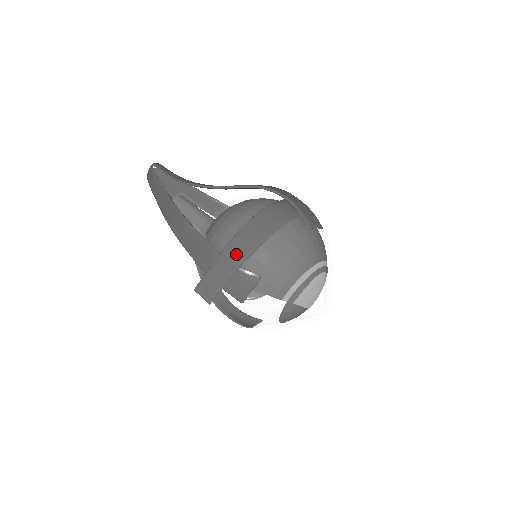
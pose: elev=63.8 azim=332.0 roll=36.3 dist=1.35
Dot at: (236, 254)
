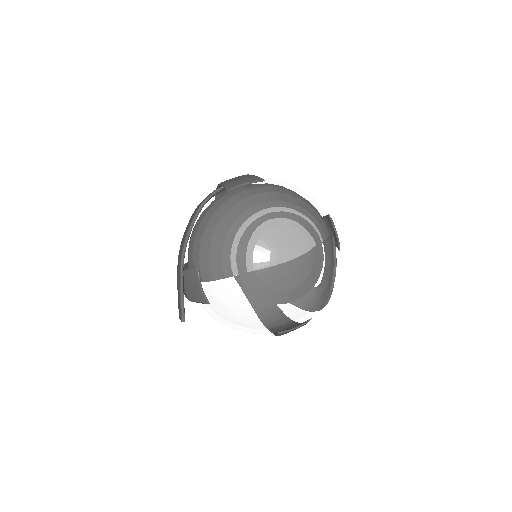
Dot at: (179, 262)
